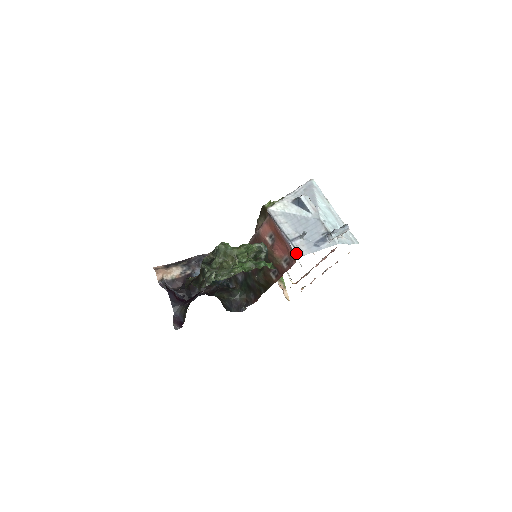
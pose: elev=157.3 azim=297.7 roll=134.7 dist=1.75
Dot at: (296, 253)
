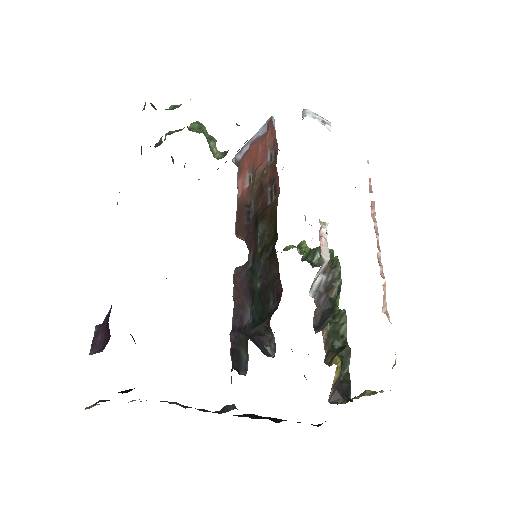
Dot at: (268, 120)
